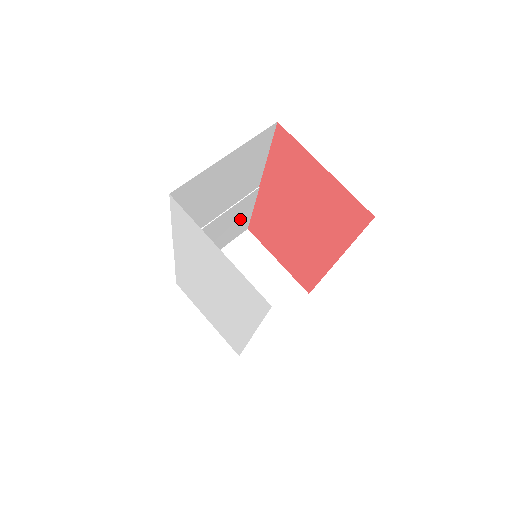
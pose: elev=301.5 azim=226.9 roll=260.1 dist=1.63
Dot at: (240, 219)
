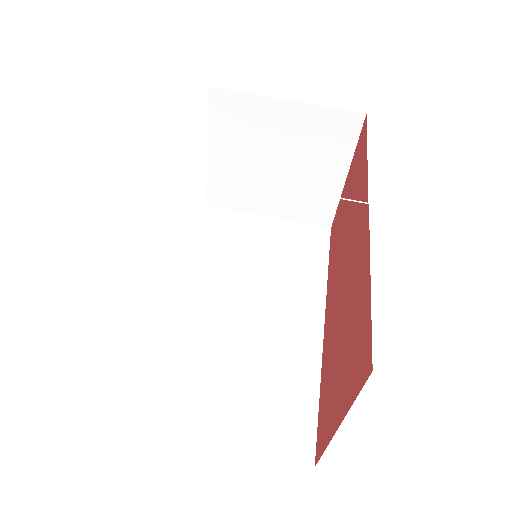
Dot at: occluded
